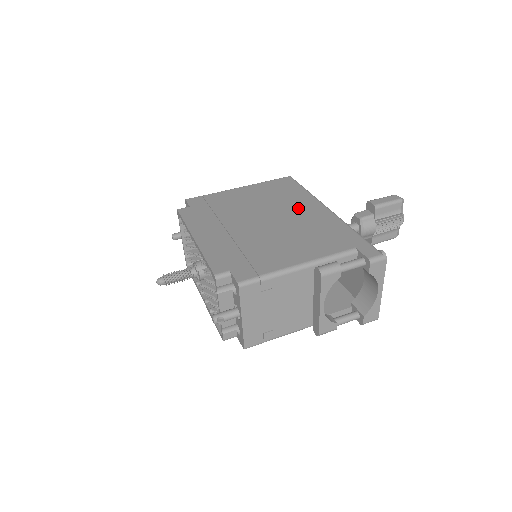
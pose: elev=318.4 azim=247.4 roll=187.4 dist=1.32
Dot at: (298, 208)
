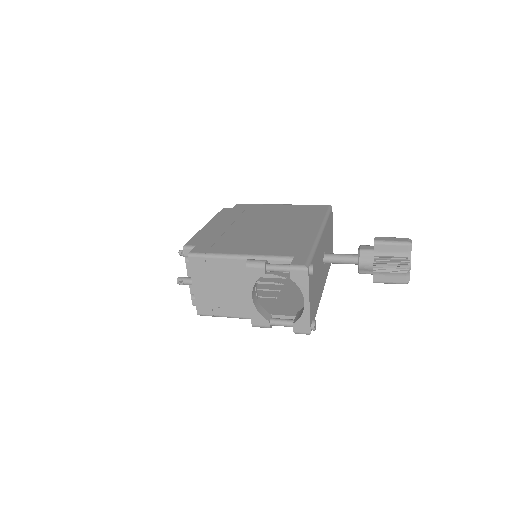
Dot at: (298, 224)
